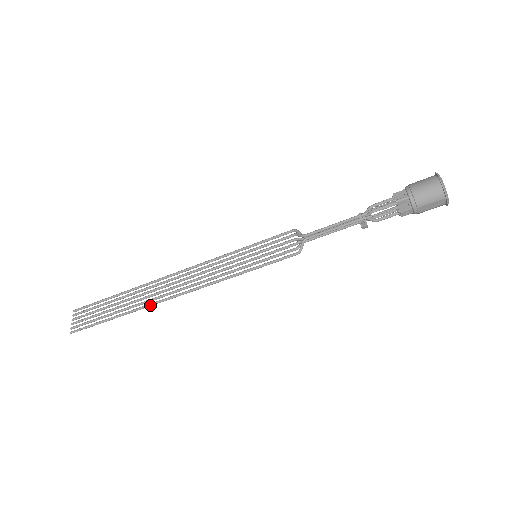
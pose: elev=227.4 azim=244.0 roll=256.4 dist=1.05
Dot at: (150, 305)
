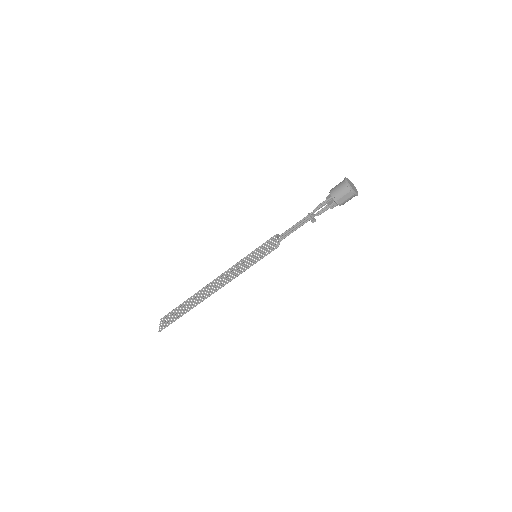
Dot at: (200, 302)
